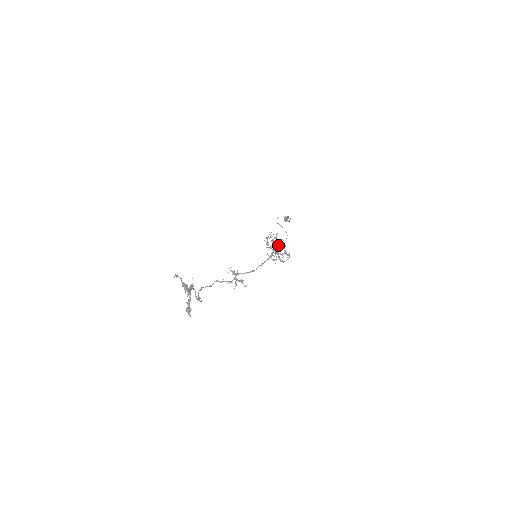
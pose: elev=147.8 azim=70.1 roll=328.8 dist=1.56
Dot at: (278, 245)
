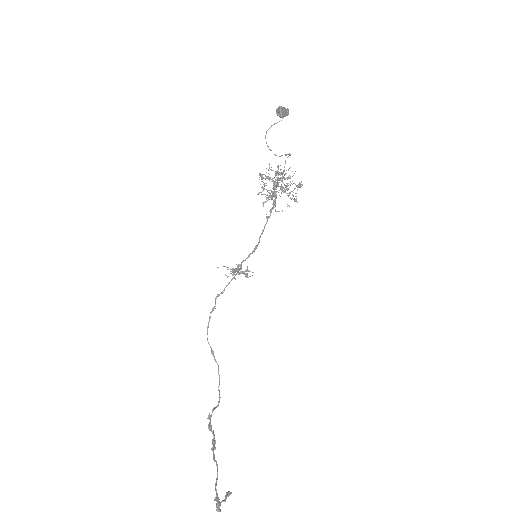
Dot at: occluded
